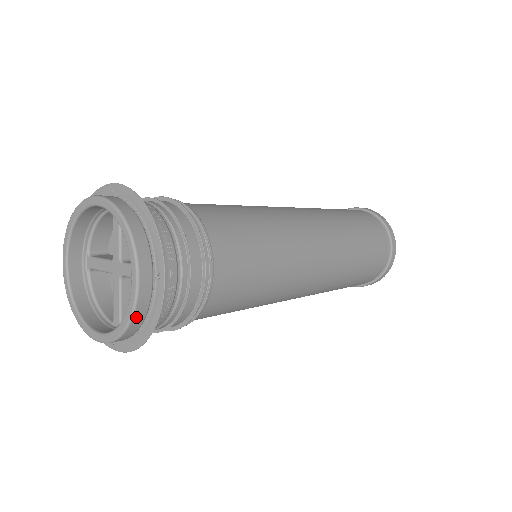
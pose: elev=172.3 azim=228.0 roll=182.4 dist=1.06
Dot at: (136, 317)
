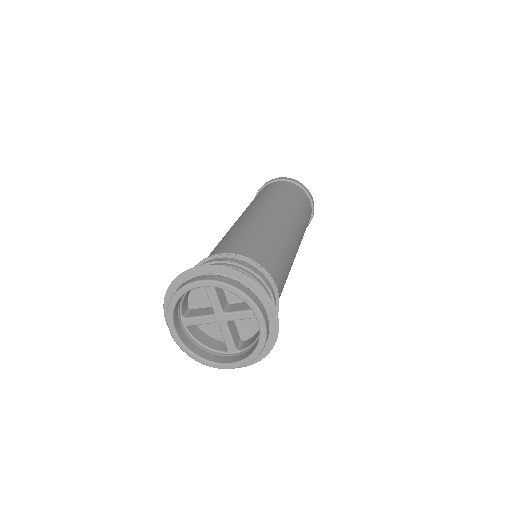
Dot at: occluded
